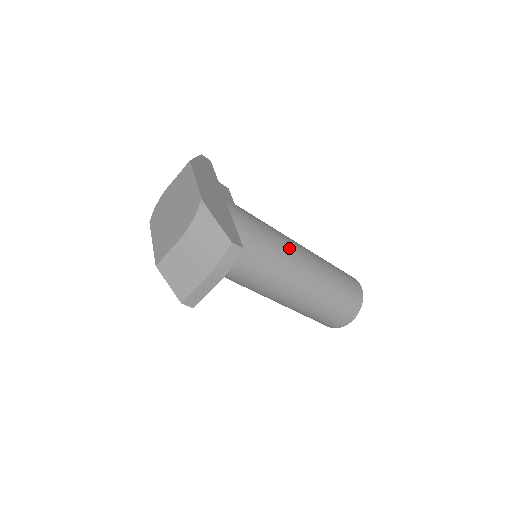
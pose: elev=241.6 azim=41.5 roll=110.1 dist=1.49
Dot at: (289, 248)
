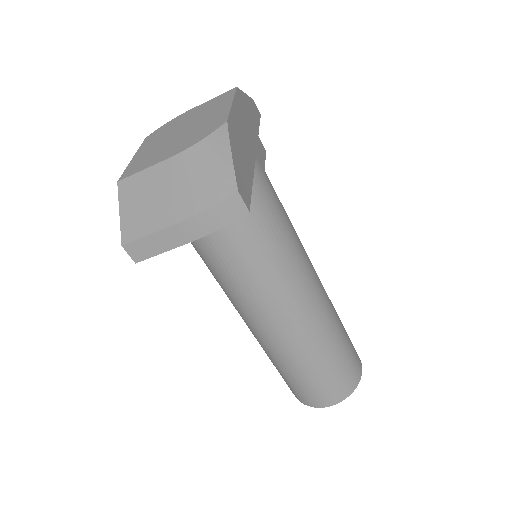
Dot at: (303, 265)
